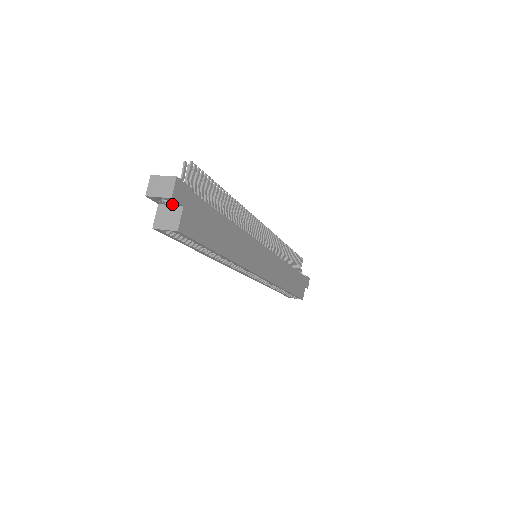
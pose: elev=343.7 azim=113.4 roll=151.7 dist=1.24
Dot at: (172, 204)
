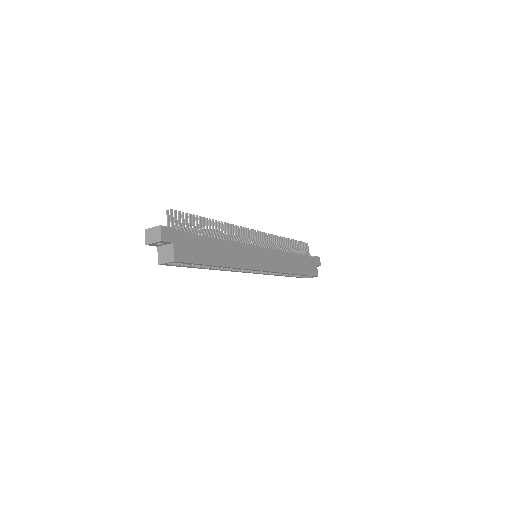
Dot at: (165, 244)
